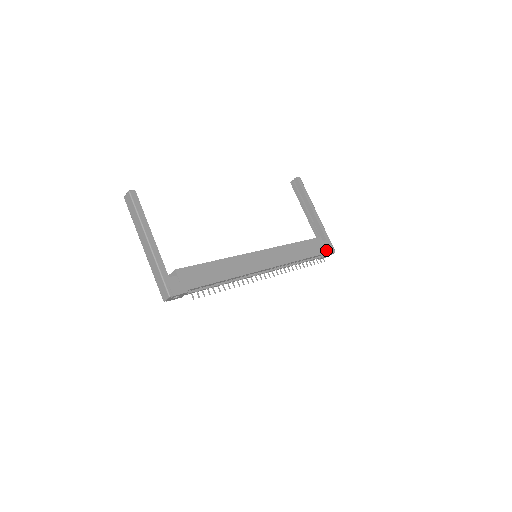
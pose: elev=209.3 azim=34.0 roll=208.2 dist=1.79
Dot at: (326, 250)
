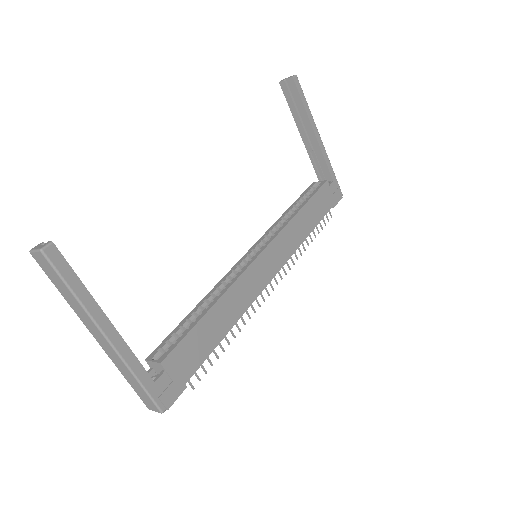
Dot at: (334, 199)
